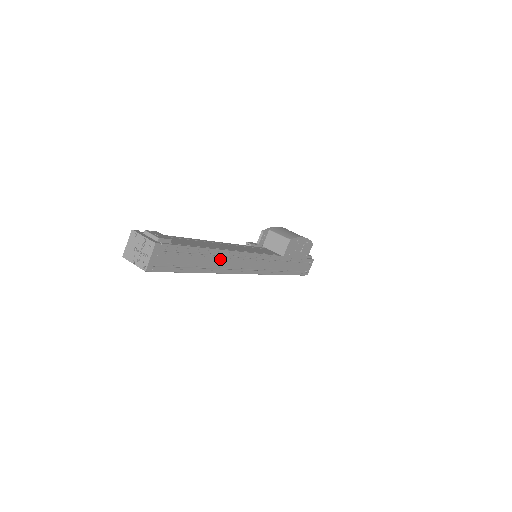
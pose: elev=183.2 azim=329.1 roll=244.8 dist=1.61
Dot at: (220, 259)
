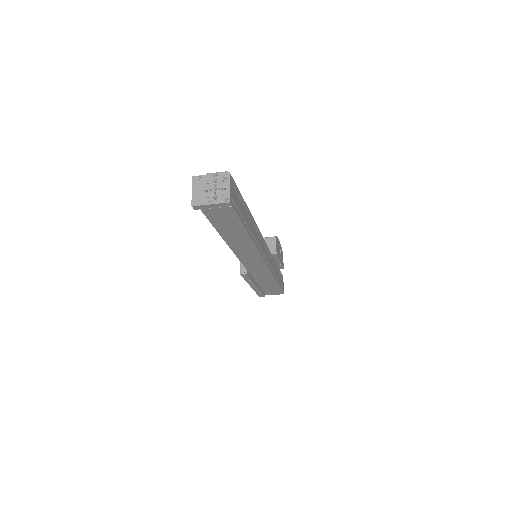
Dot at: (253, 228)
